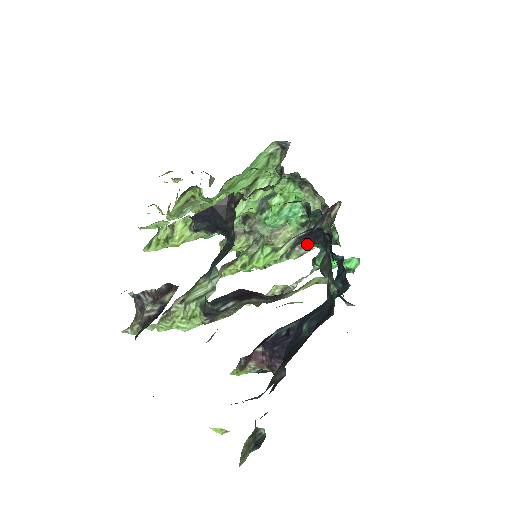
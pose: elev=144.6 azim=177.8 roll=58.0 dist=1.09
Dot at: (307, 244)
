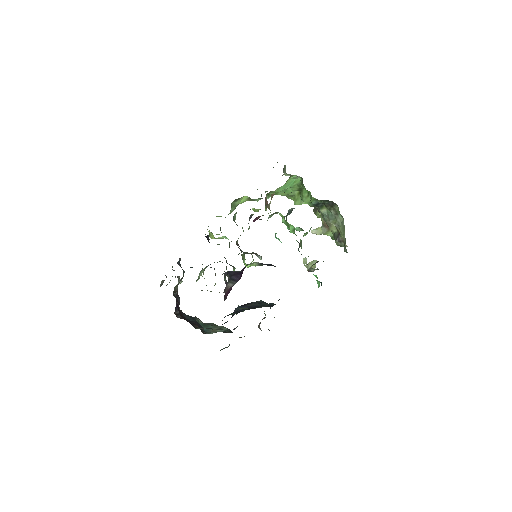
Dot at: (342, 241)
